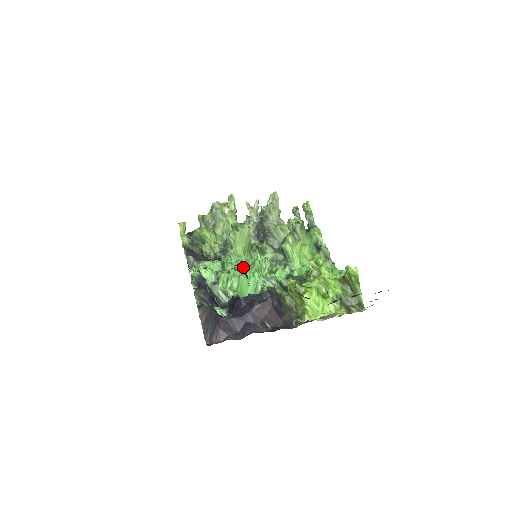
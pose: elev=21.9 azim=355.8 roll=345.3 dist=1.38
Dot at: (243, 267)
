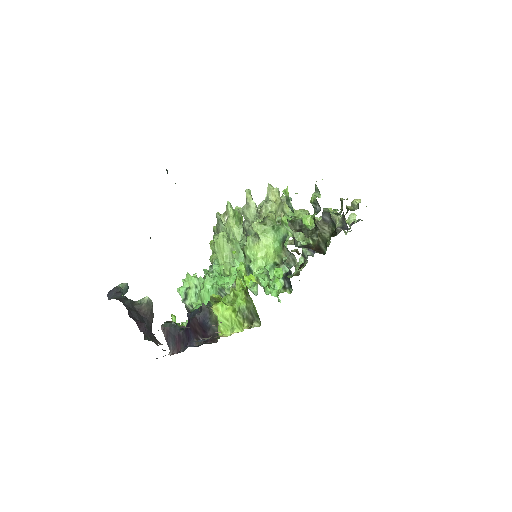
Dot at: (146, 297)
